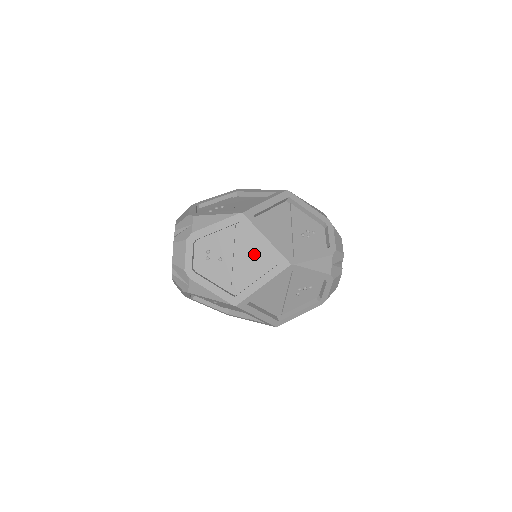
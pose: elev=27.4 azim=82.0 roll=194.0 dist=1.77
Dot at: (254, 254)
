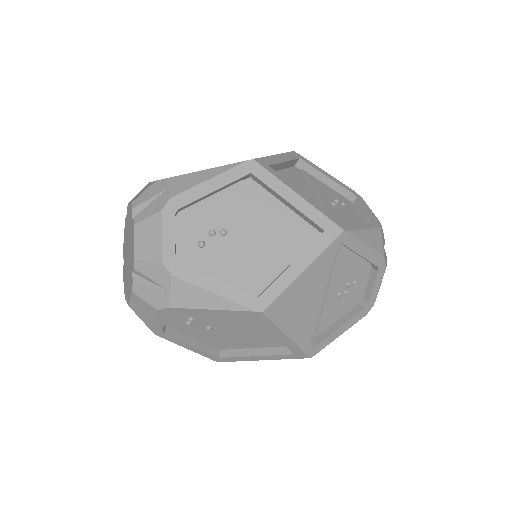
Dot at: (261, 333)
